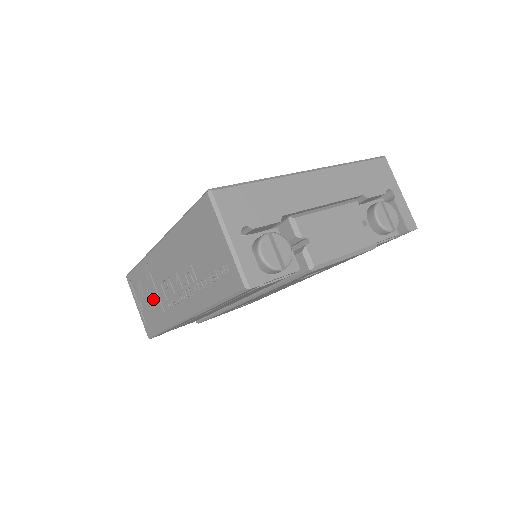
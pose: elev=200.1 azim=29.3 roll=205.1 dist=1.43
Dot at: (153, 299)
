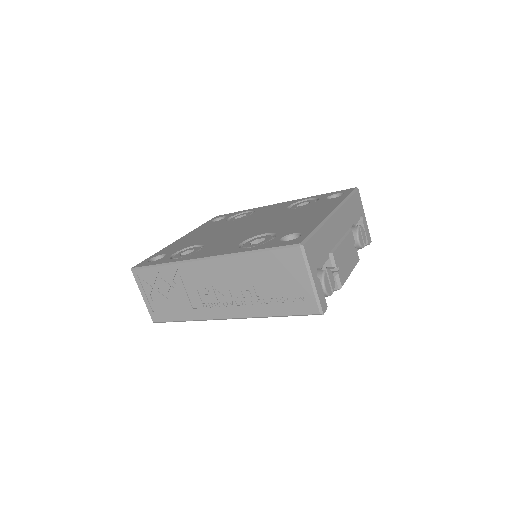
Dot at: (178, 296)
